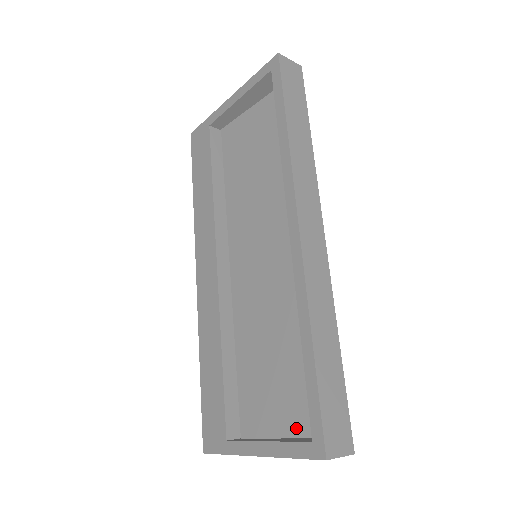
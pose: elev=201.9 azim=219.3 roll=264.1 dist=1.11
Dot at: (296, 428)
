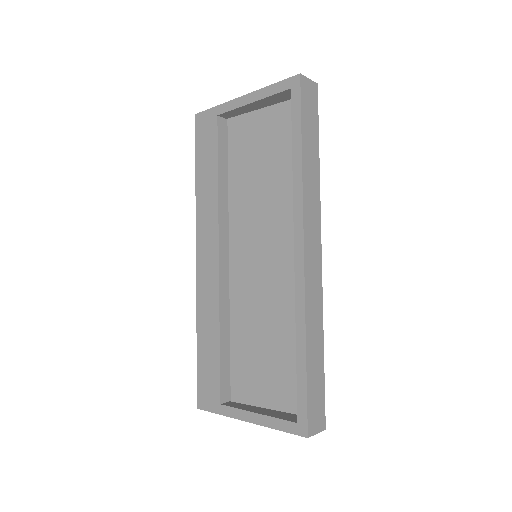
Dot at: (281, 404)
